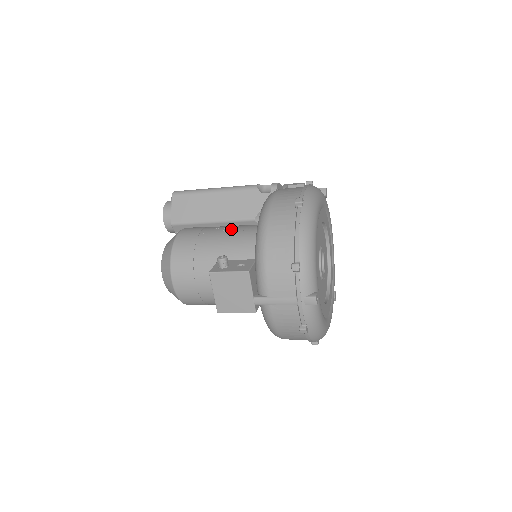
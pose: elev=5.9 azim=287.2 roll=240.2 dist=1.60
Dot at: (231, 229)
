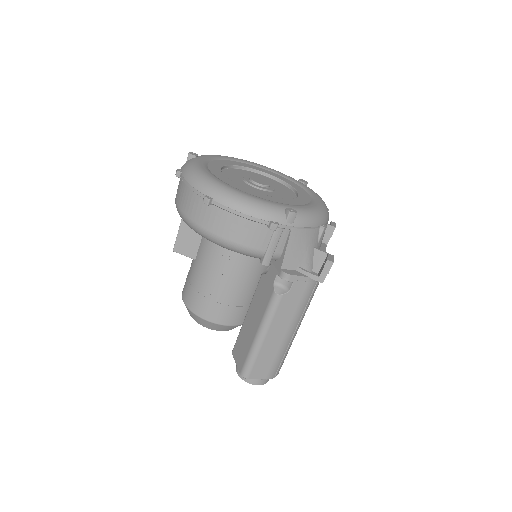
Dot at: occluded
